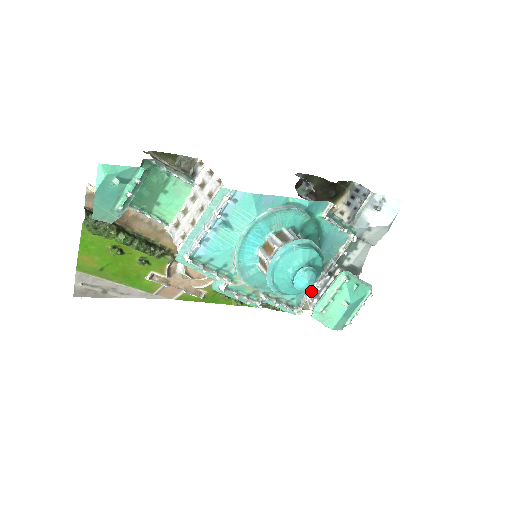
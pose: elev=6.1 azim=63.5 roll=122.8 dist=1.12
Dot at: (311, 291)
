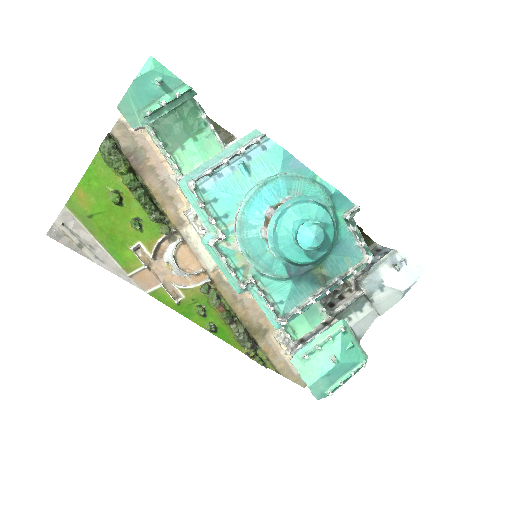
Dot at: (304, 304)
